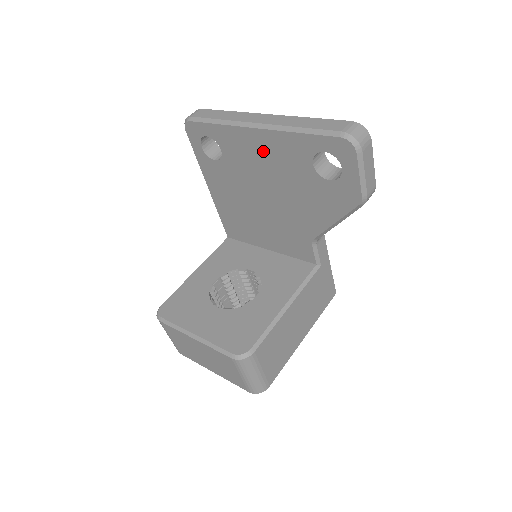
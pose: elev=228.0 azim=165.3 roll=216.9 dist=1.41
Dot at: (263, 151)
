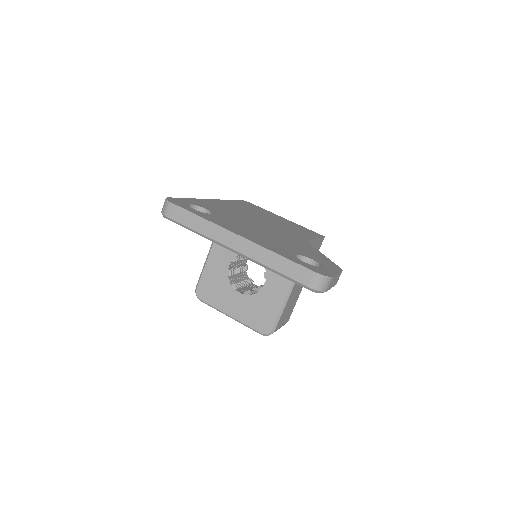
Dot at: occluded
